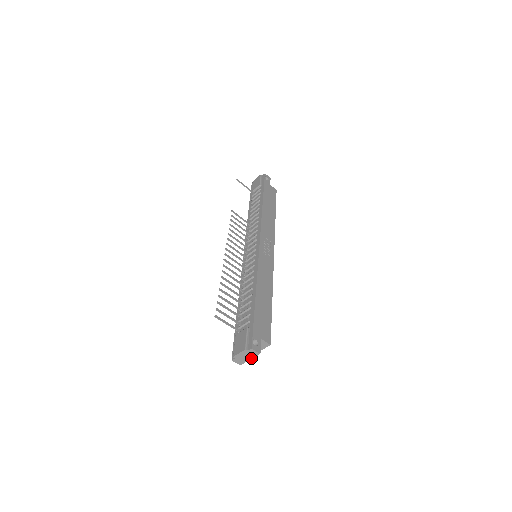
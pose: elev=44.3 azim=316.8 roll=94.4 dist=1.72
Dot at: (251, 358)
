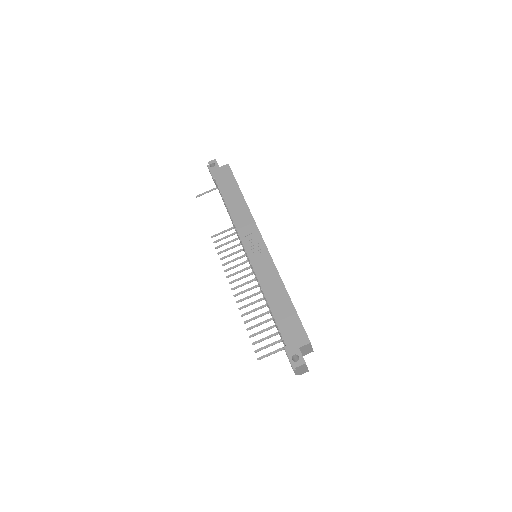
Dot at: (306, 367)
